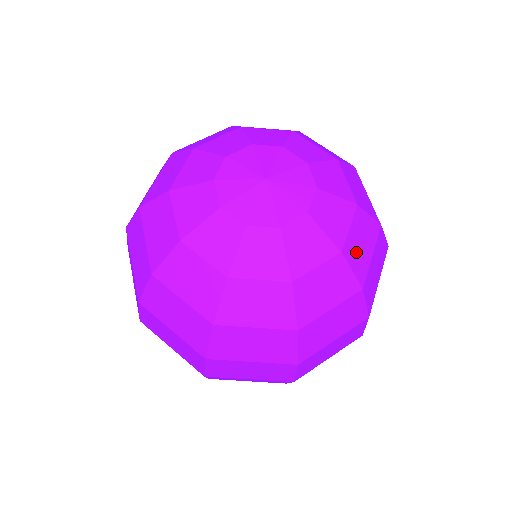
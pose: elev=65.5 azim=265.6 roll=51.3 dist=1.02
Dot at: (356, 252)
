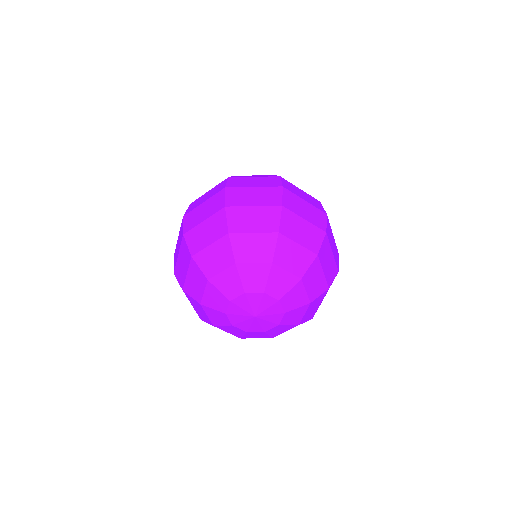
Dot at: (309, 315)
